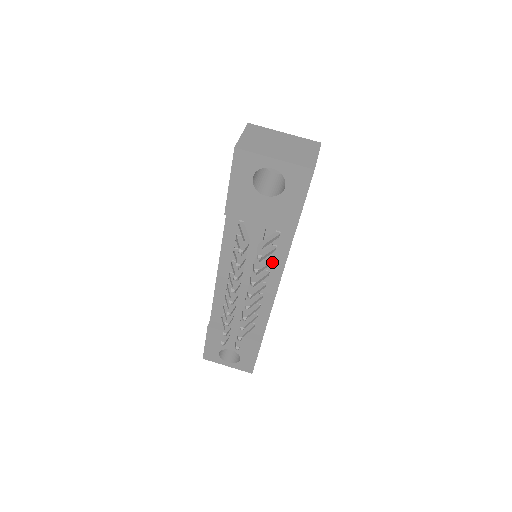
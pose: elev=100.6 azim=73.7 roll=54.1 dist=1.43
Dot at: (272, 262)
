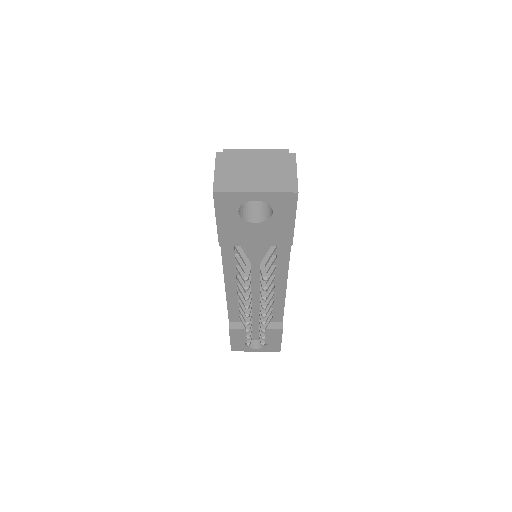
Dot at: (275, 268)
